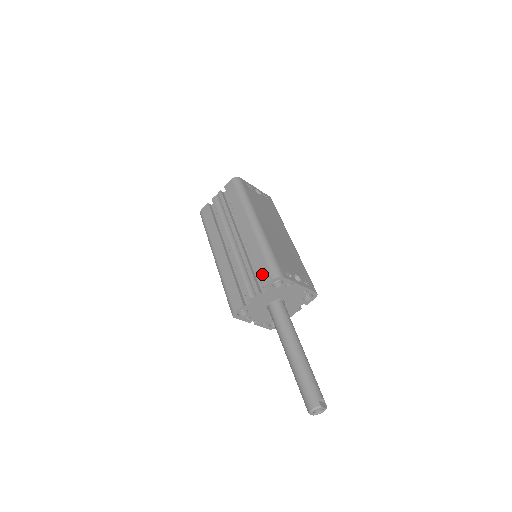
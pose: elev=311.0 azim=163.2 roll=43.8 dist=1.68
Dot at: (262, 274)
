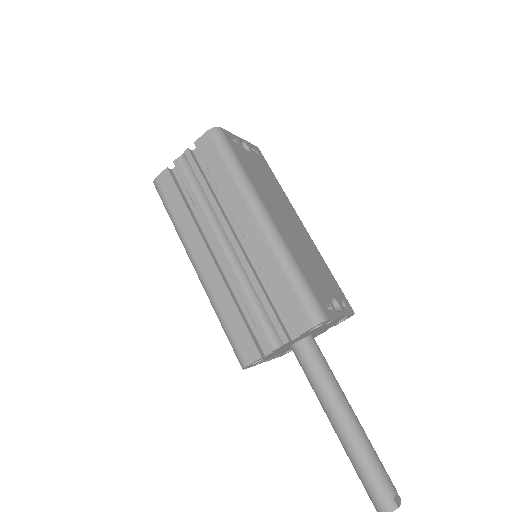
Dot at: (292, 314)
